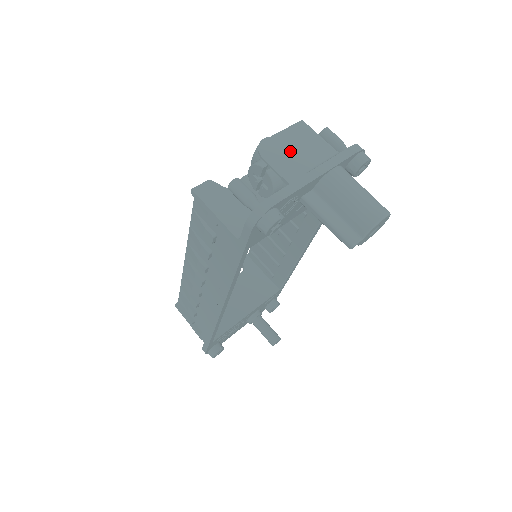
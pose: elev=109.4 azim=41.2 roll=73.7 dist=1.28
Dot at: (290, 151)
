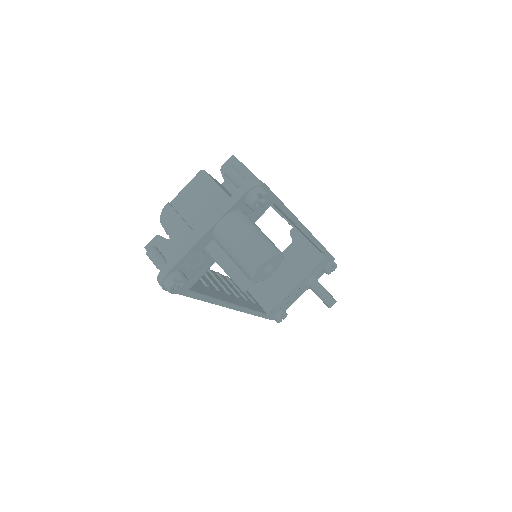
Dot at: (186, 211)
